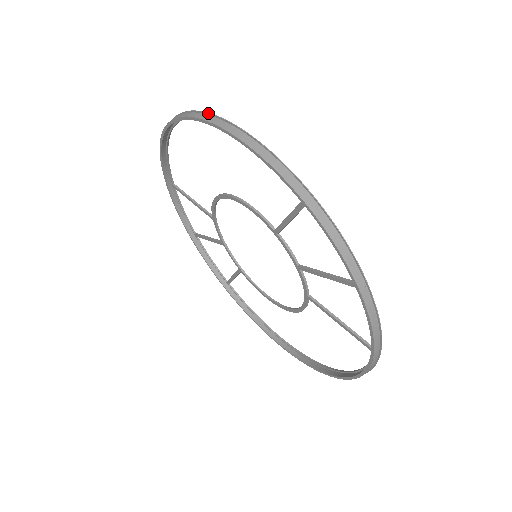
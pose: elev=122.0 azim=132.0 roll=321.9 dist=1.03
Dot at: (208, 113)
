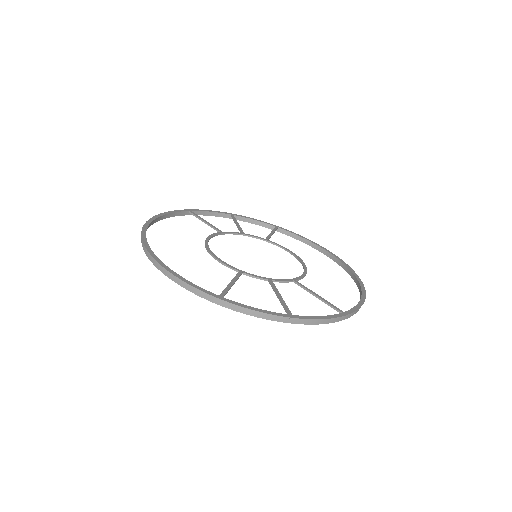
Dot at: (147, 251)
